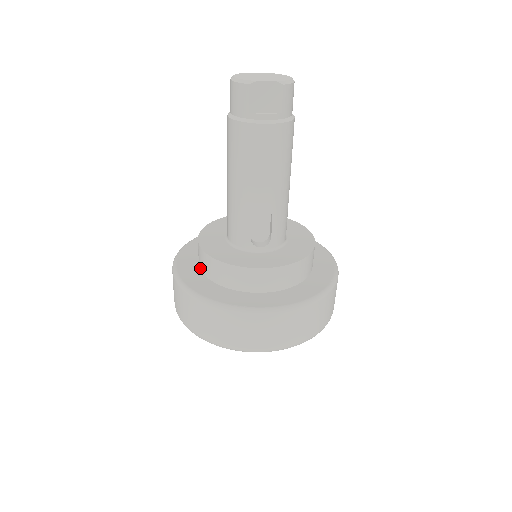
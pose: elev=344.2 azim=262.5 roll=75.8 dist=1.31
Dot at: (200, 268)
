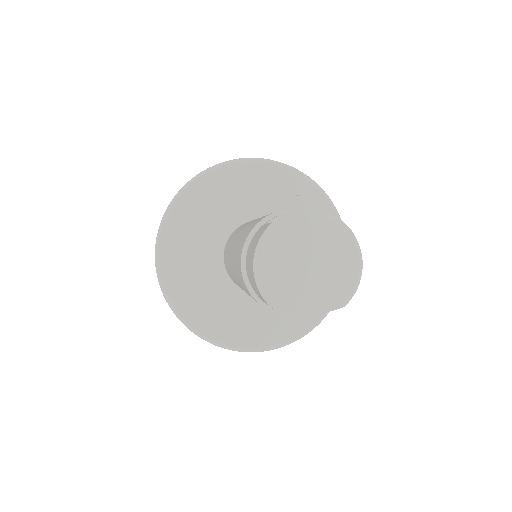
Dot at: occluded
